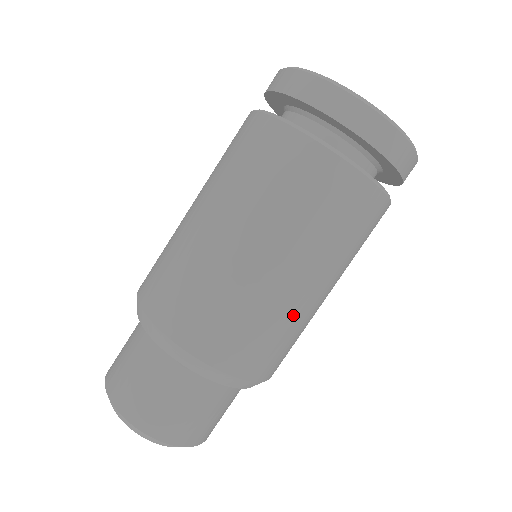
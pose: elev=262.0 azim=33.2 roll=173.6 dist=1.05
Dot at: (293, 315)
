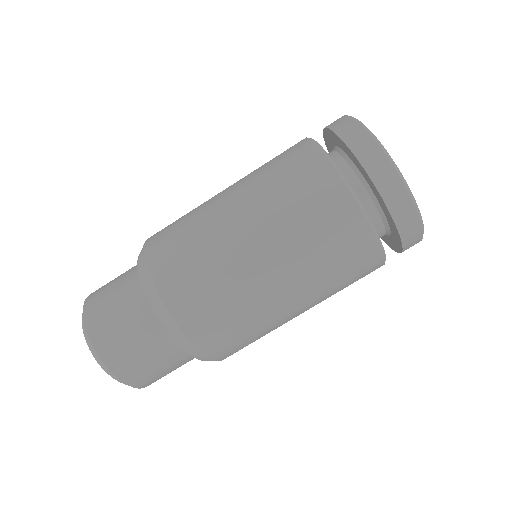
Dot at: (244, 291)
